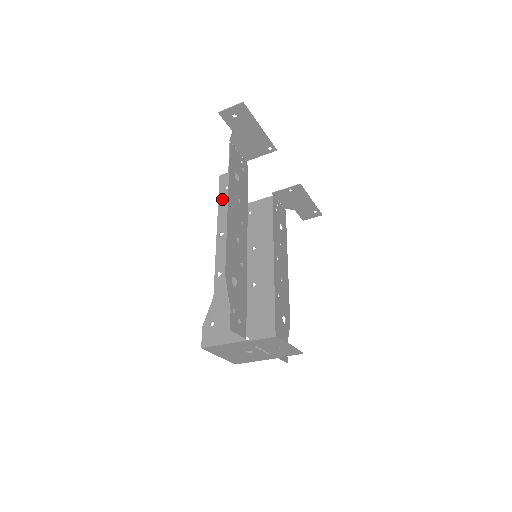
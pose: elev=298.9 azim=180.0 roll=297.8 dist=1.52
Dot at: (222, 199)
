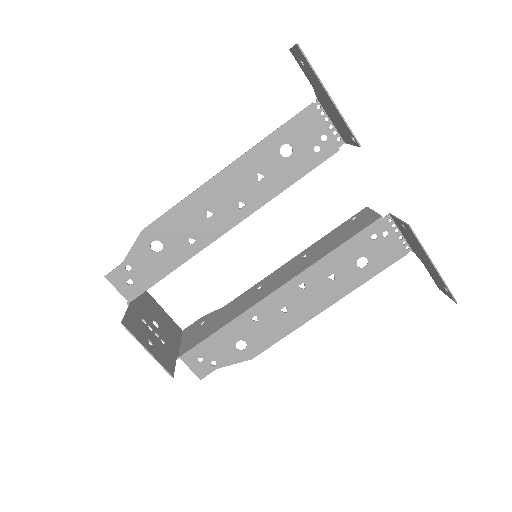
Dot at: occluded
